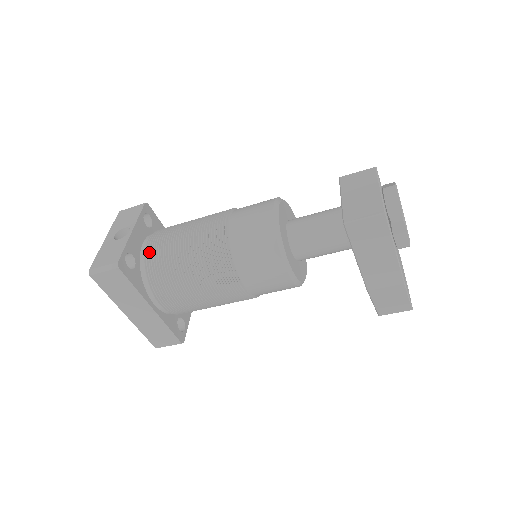
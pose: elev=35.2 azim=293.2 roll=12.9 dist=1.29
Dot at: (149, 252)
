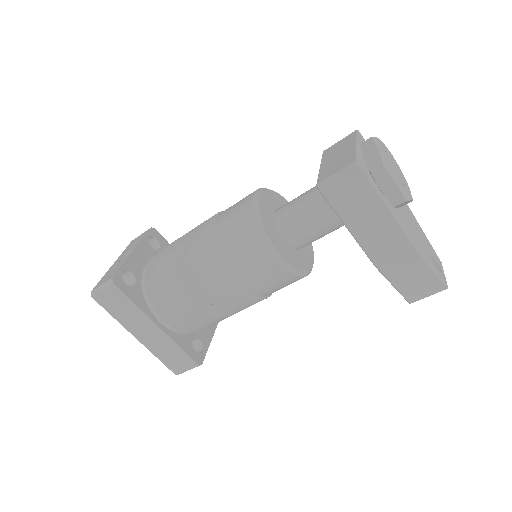
Dot at: (148, 268)
